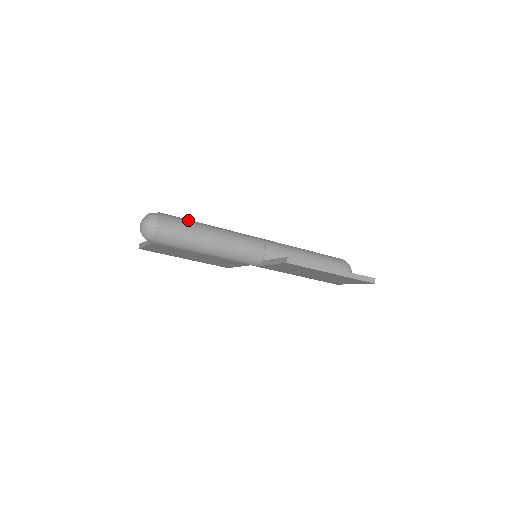
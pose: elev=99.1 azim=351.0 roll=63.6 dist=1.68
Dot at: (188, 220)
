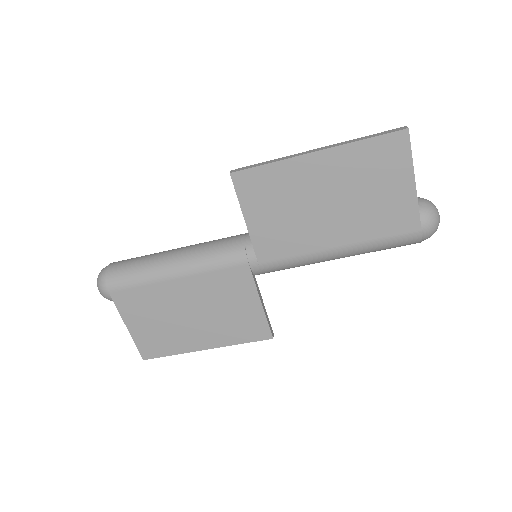
Dot at: occluded
